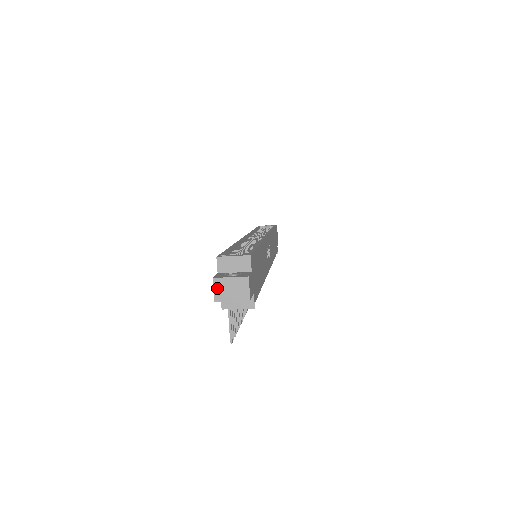
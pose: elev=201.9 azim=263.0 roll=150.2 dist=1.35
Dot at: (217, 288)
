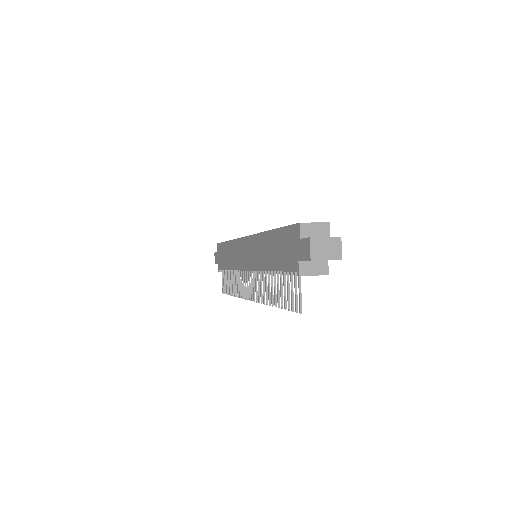
Dot at: (313, 247)
